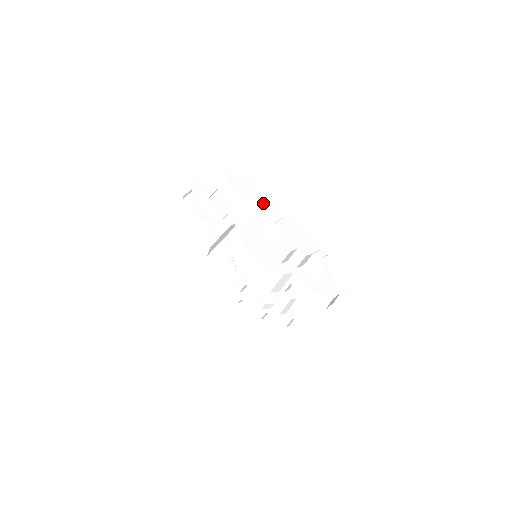
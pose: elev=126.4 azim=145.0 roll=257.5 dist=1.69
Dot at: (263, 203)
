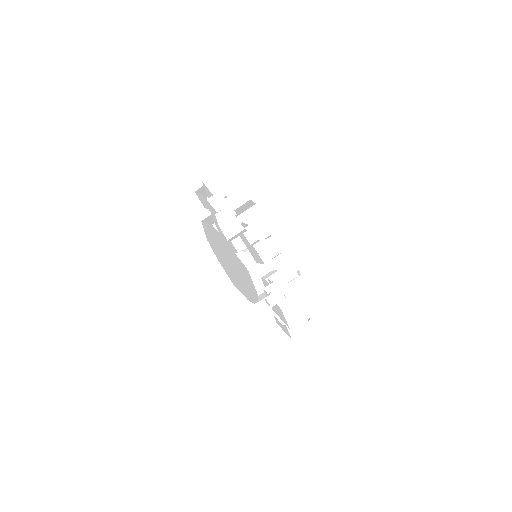
Dot at: occluded
